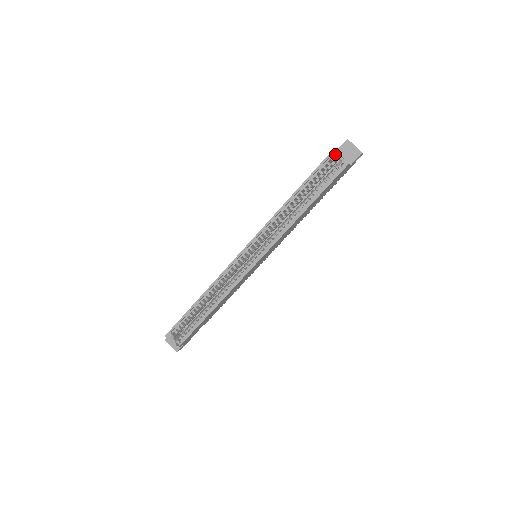
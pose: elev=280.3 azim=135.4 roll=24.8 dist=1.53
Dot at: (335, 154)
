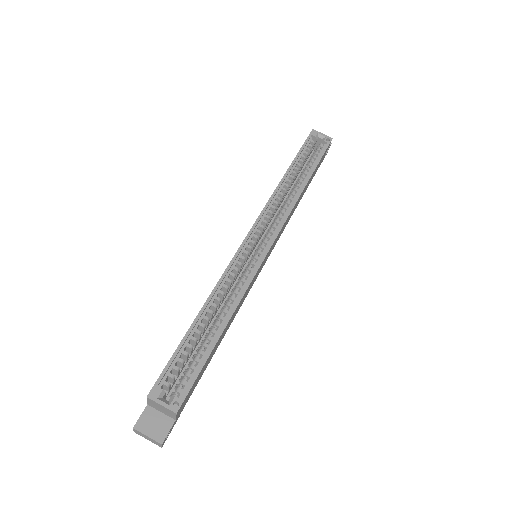
Dot at: (316, 132)
